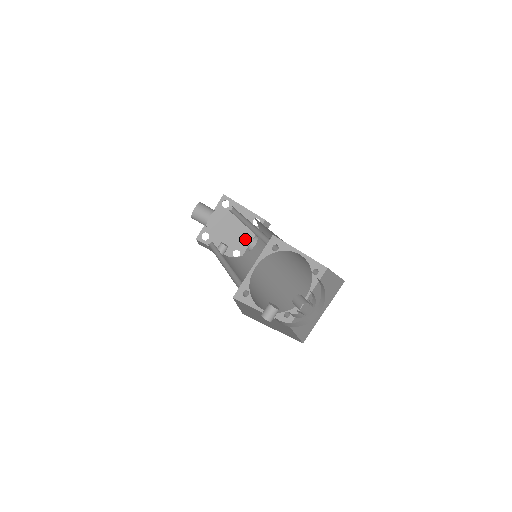
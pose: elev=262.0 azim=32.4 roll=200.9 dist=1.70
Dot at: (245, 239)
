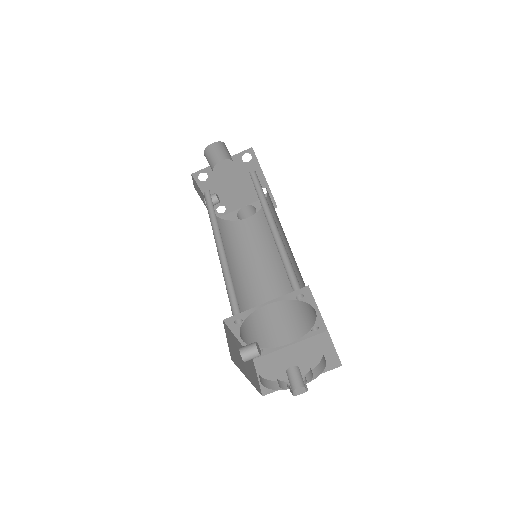
Dot at: (240, 201)
